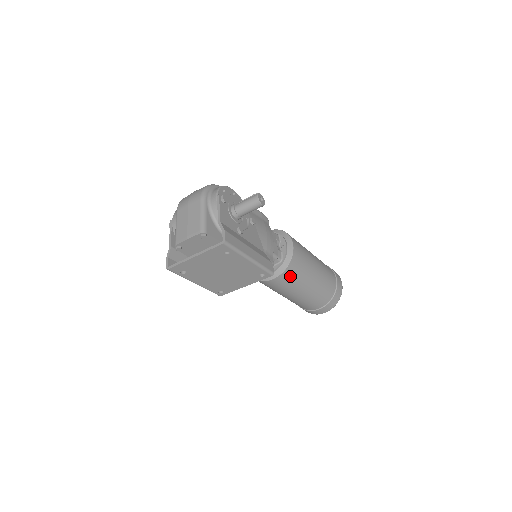
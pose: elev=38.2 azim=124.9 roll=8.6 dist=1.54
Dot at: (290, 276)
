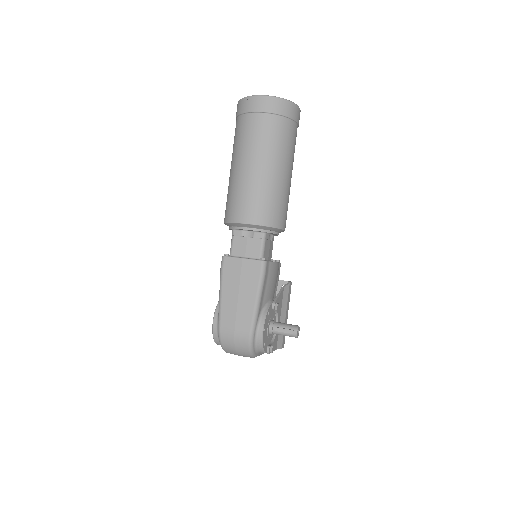
Dot at: occluded
